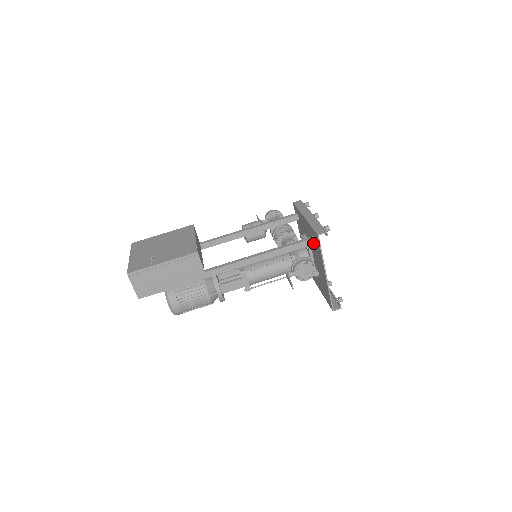
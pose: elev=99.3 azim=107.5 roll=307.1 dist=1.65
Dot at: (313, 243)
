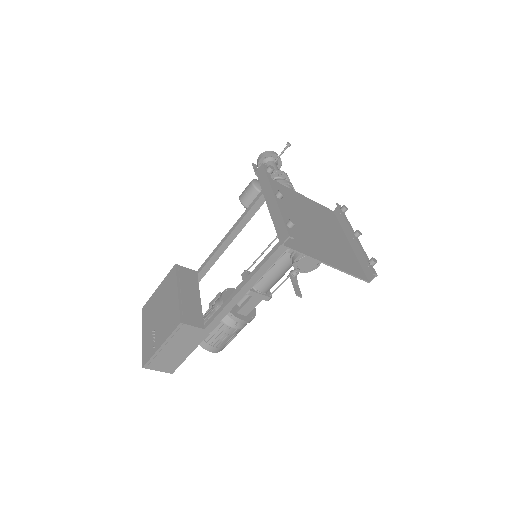
Dot at: occluded
